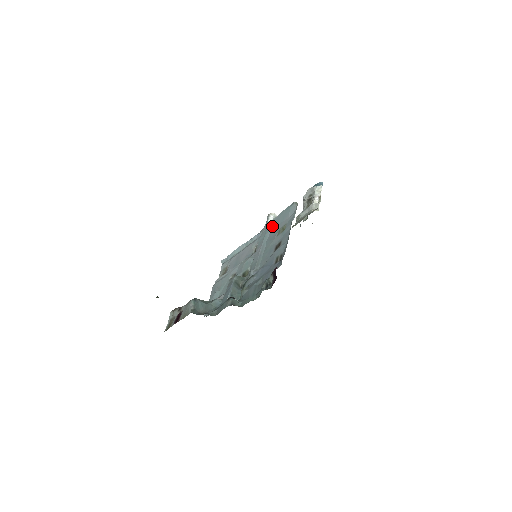
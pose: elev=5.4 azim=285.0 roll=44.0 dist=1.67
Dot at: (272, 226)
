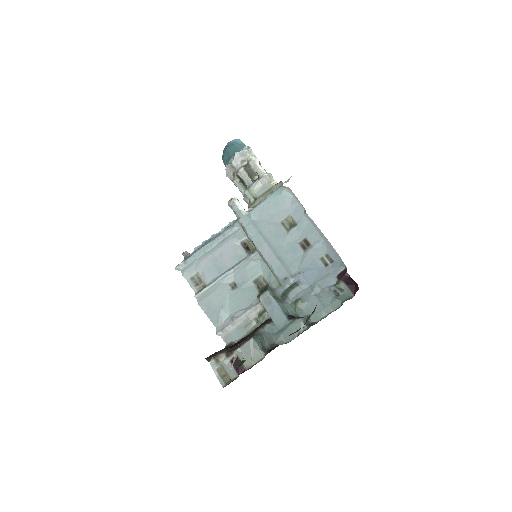
Dot at: (259, 217)
